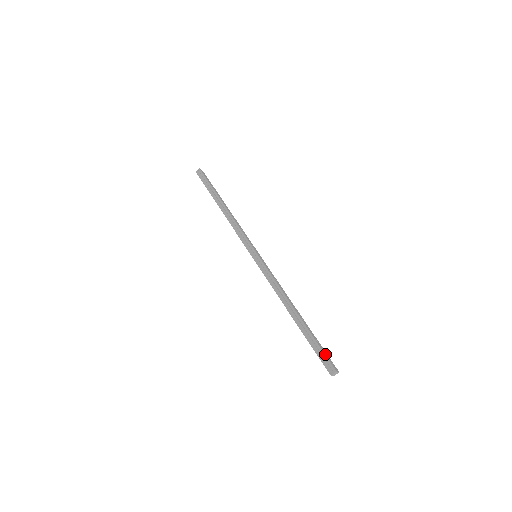
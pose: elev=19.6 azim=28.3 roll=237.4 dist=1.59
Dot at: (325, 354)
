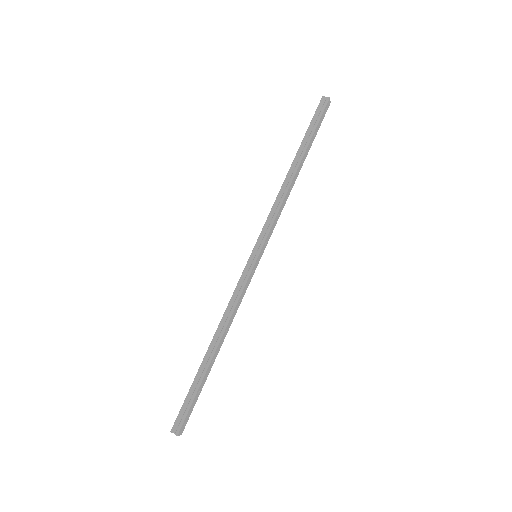
Dot at: (189, 412)
